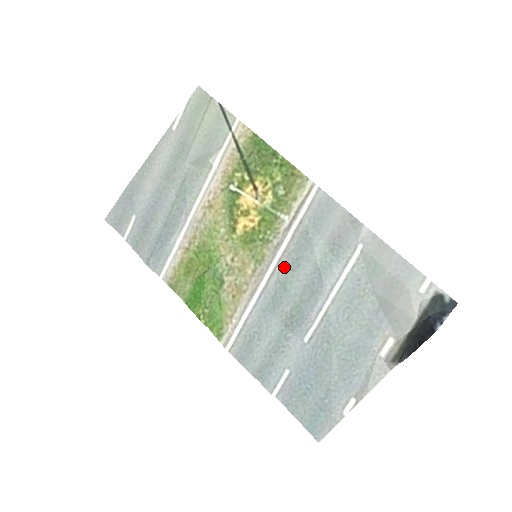
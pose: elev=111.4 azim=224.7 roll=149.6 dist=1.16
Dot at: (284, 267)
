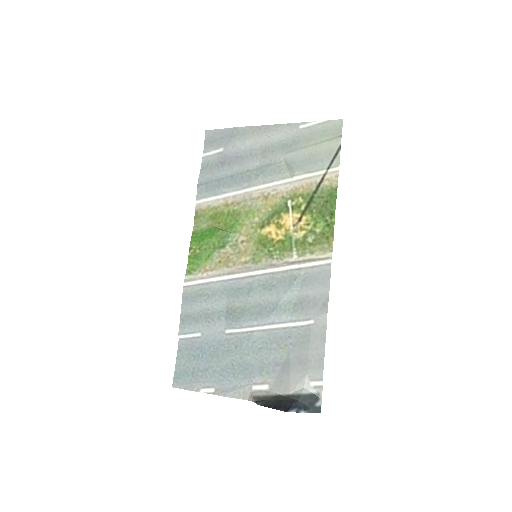
Dot at: (262, 281)
